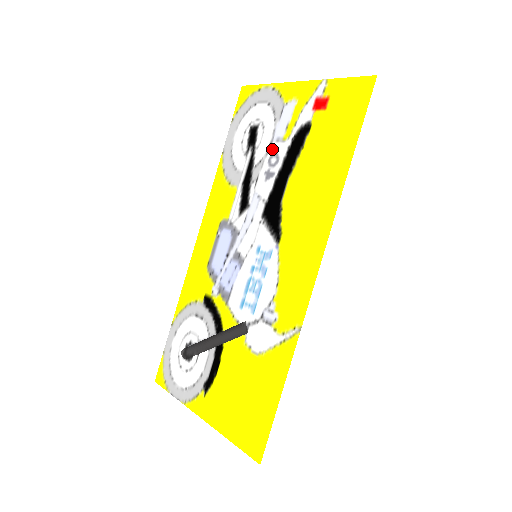
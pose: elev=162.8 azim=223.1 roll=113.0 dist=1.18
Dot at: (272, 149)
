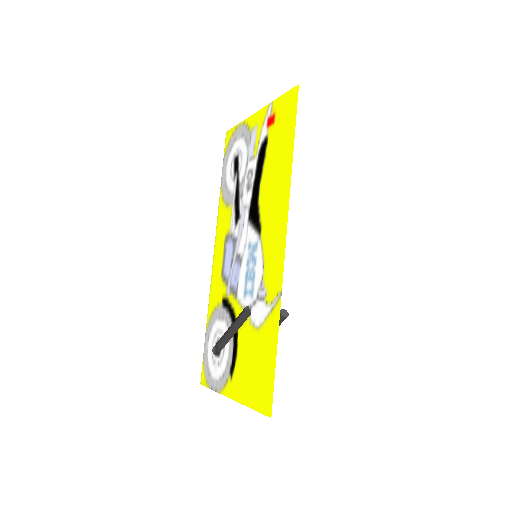
Dot at: (248, 167)
